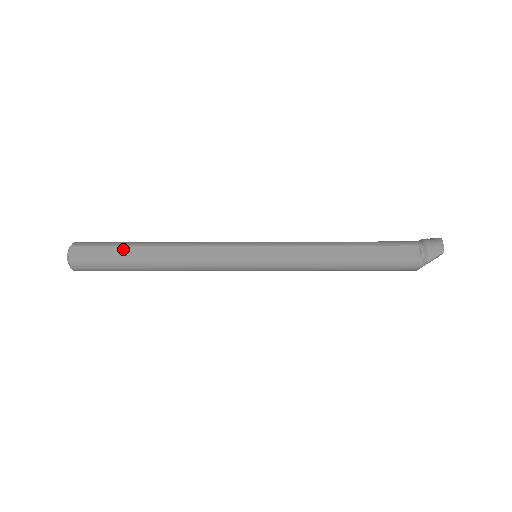
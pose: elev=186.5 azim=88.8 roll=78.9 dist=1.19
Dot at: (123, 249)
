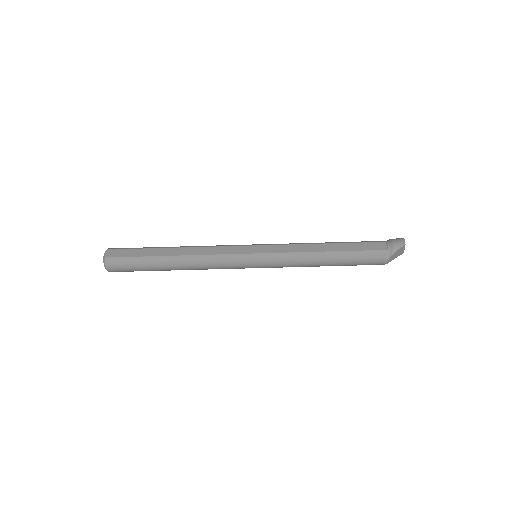
Dot at: (149, 250)
